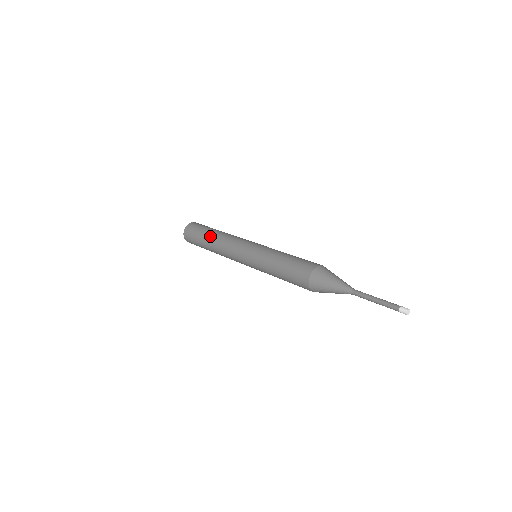
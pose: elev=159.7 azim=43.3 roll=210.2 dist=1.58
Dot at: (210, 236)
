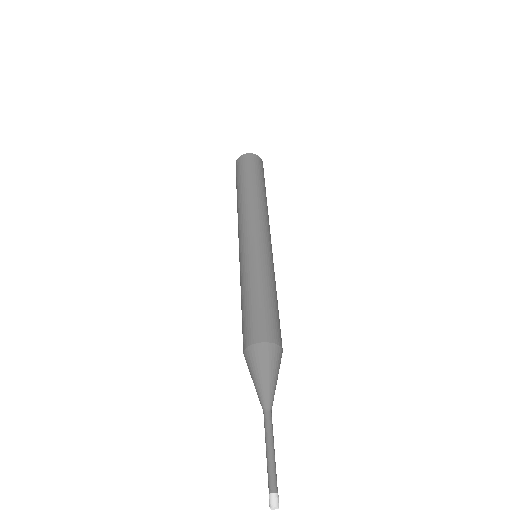
Dot at: (248, 188)
